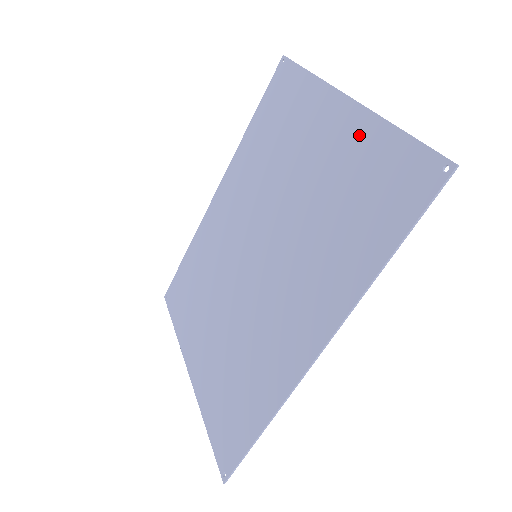
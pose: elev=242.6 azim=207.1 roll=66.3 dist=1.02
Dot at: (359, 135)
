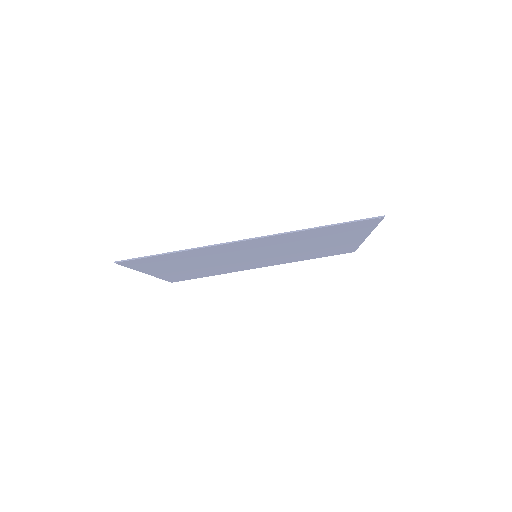
Dot at: occluded
